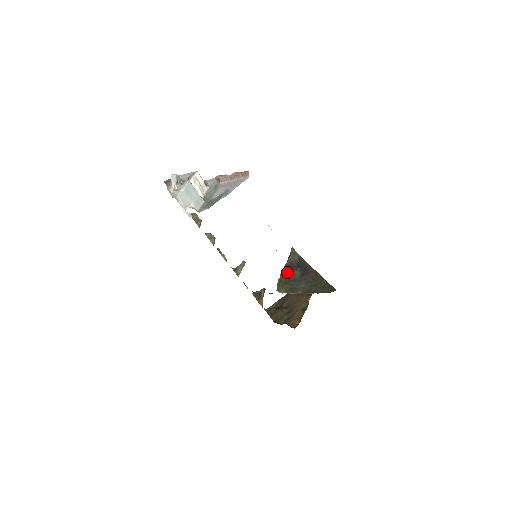
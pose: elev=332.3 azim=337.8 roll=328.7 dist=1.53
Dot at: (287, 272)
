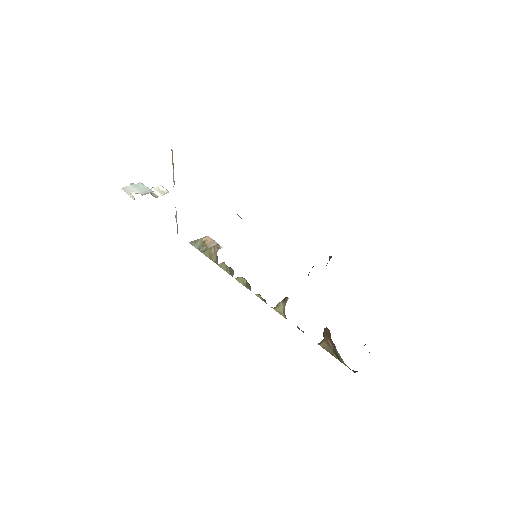
Dot at: occluded
